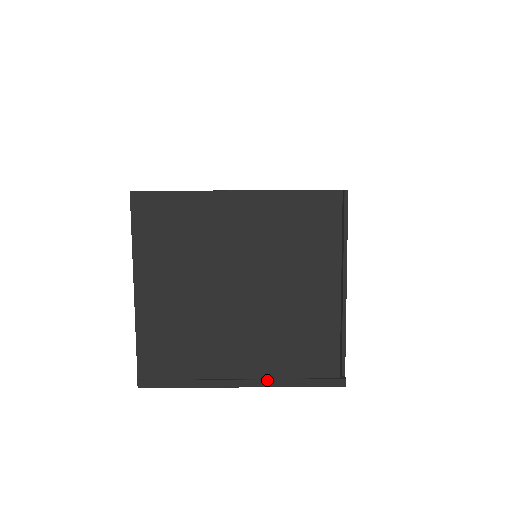
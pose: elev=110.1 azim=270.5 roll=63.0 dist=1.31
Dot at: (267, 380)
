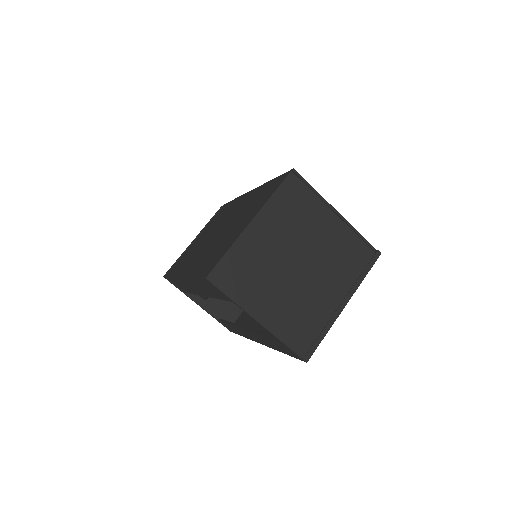
Dot at: (351, 290)
